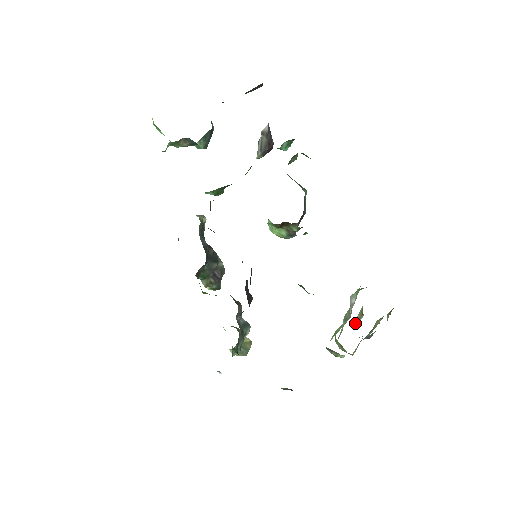
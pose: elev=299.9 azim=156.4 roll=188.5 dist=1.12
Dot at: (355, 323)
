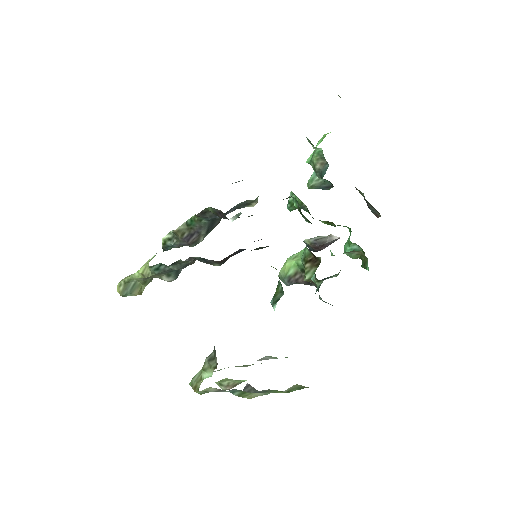
Dot at: (220, 384)
